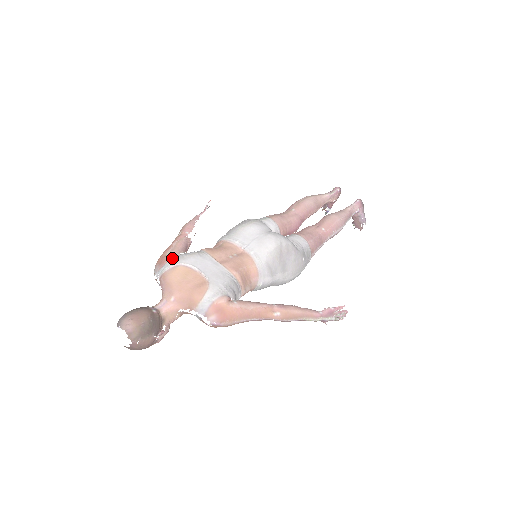
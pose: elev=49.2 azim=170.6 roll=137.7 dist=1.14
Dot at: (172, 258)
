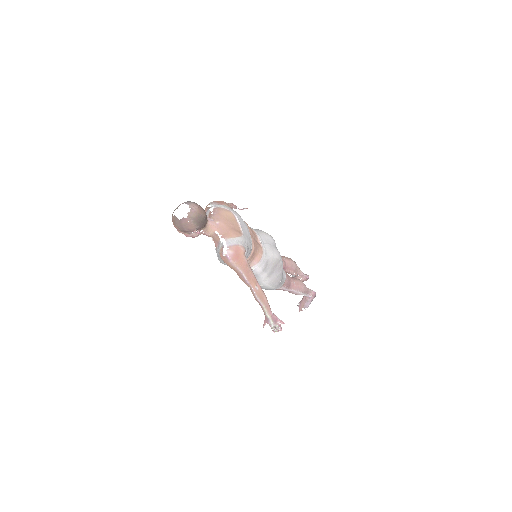
Dot at: (228, 206)
